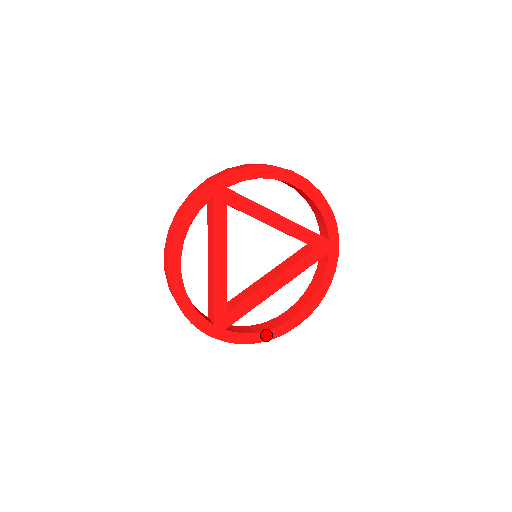
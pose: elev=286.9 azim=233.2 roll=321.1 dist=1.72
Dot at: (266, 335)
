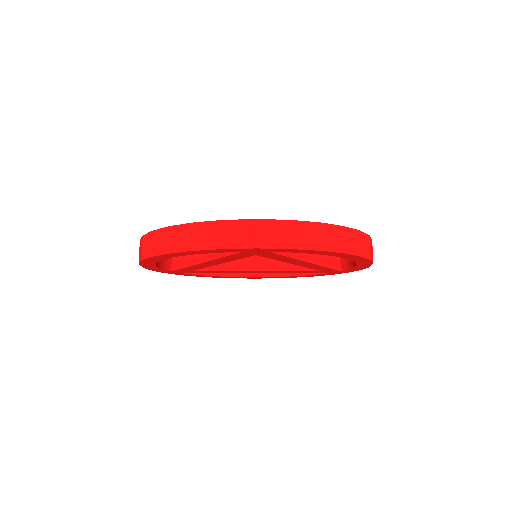
Dot at: (219, 277)
